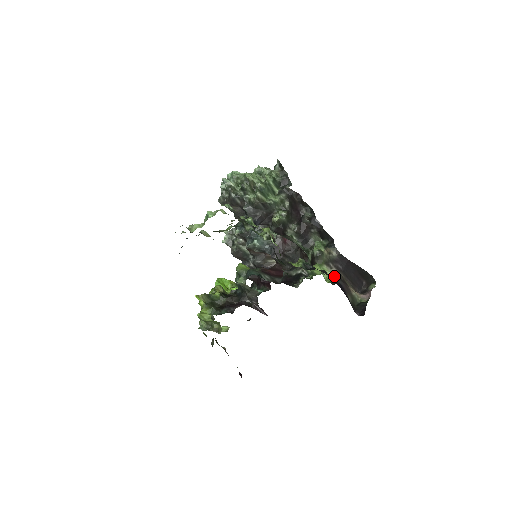
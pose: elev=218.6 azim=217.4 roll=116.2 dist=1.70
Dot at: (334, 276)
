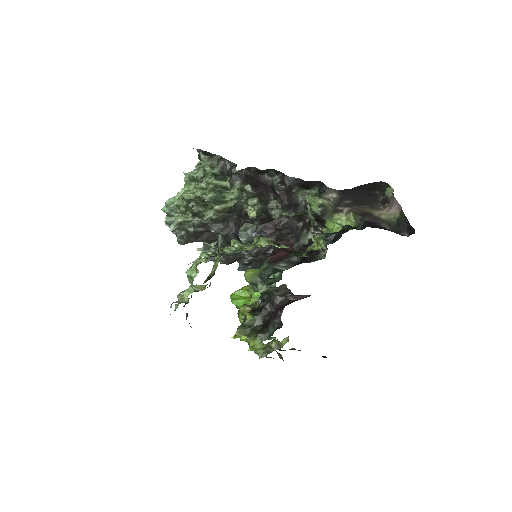
Dot at: (354, 218)
